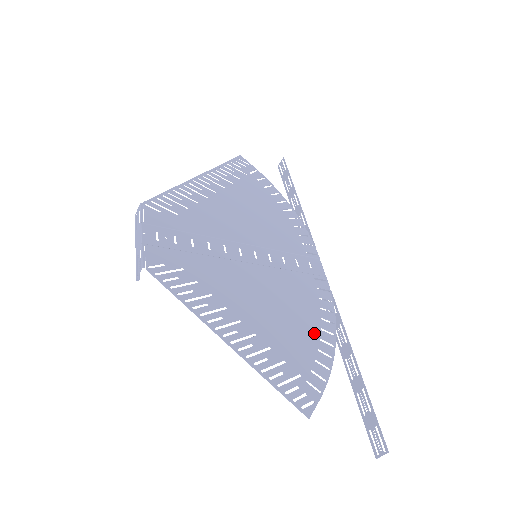
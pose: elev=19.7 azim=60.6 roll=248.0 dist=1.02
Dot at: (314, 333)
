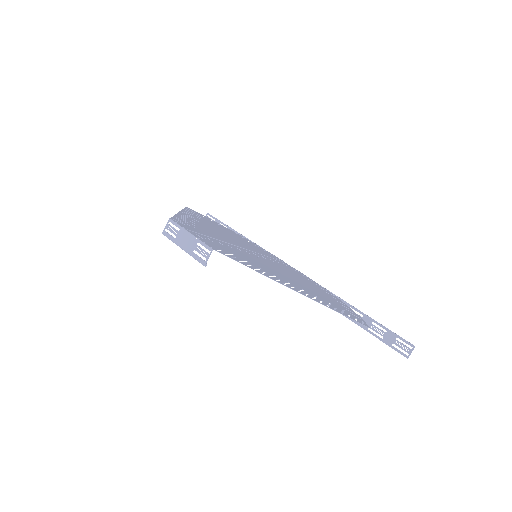
Dot at: (326, 294)
